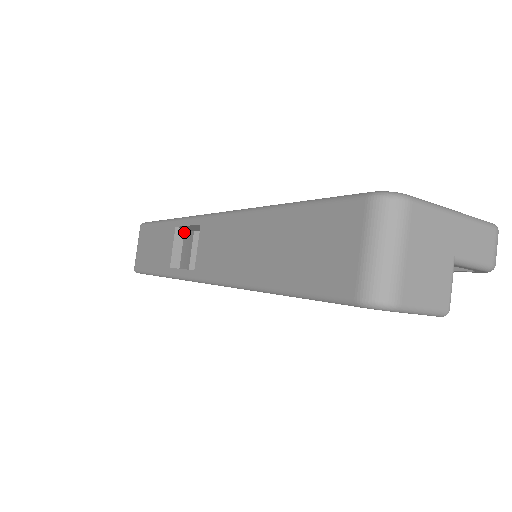
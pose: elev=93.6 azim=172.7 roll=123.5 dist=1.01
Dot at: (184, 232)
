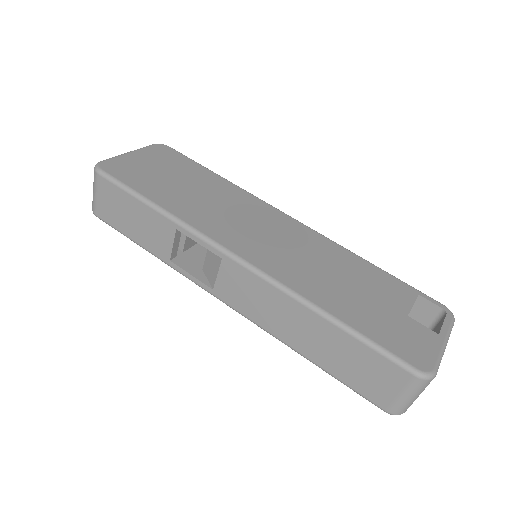
Dot at: occluded
